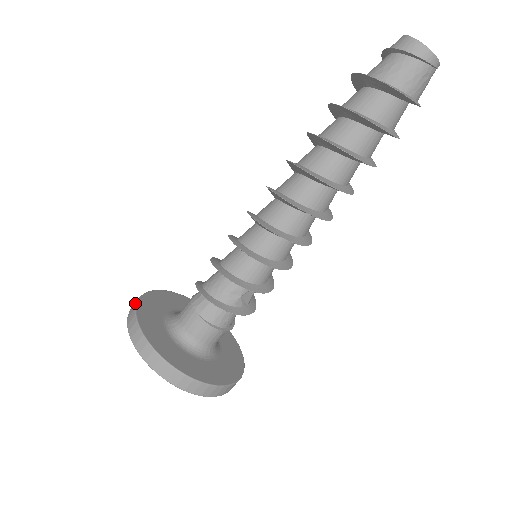
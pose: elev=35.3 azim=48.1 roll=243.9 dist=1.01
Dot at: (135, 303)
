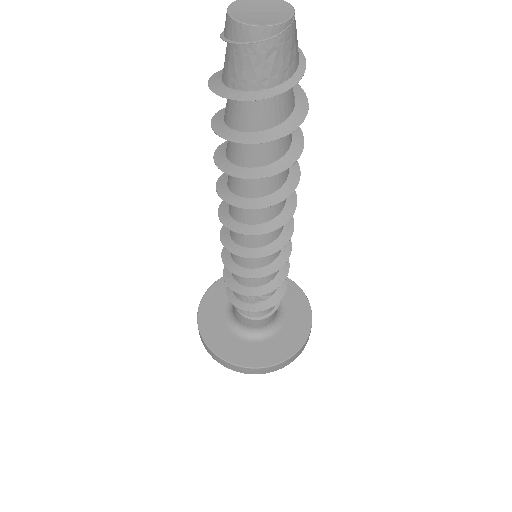
Dot at: (201, 299)
